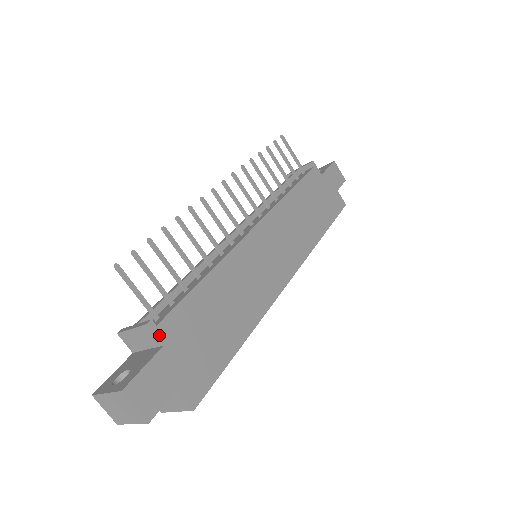
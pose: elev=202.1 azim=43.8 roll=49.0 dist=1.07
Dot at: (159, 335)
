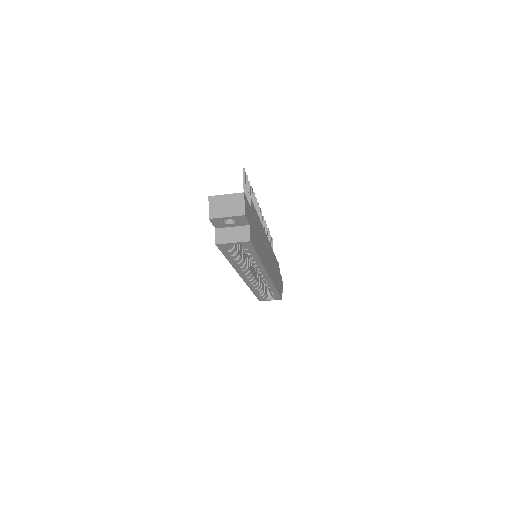
Dot at: (251, 203)
